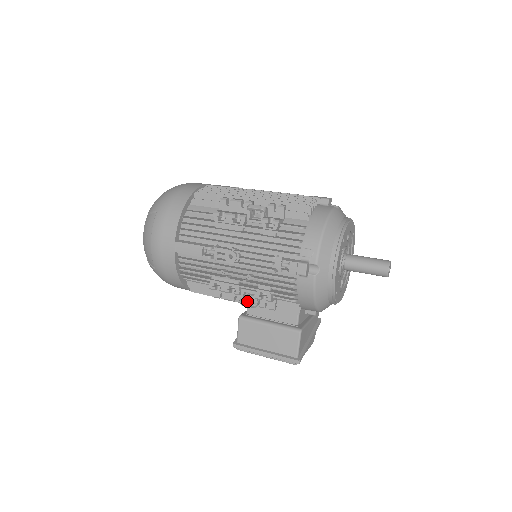
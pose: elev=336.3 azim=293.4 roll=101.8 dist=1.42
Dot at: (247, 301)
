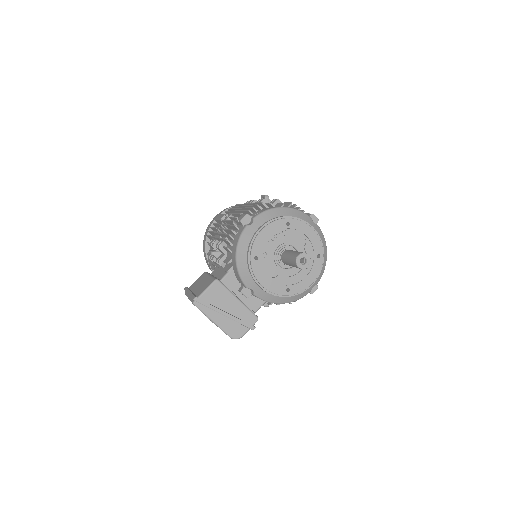
Dot at: occluded
